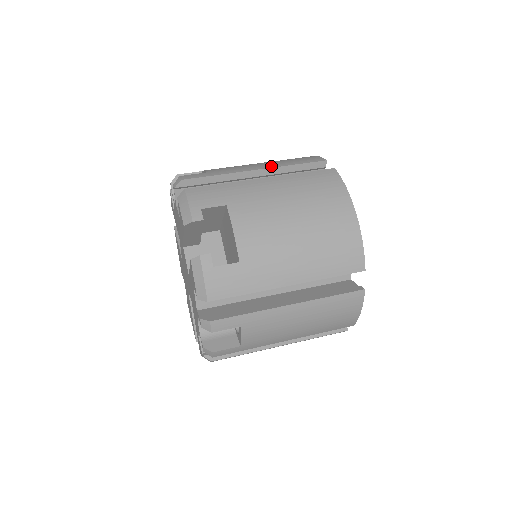
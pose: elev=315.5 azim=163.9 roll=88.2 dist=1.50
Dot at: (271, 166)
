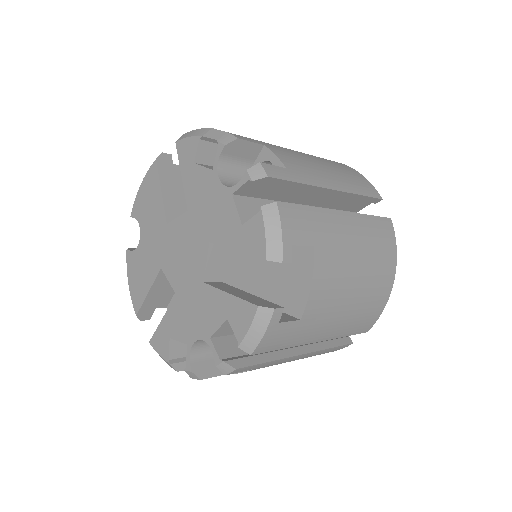
Dot at: (344, 188)
